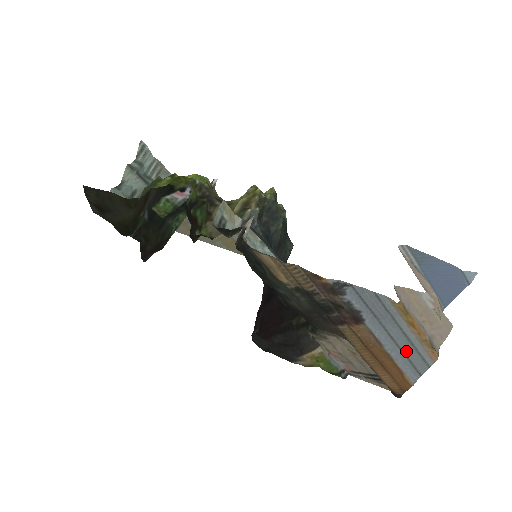
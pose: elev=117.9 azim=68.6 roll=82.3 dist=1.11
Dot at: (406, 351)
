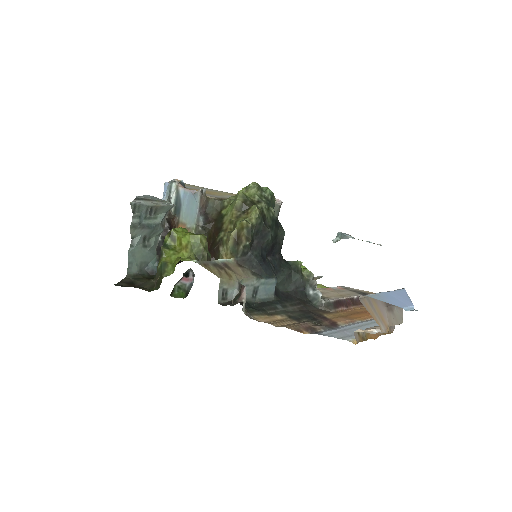
Dot at: (372, 324)
